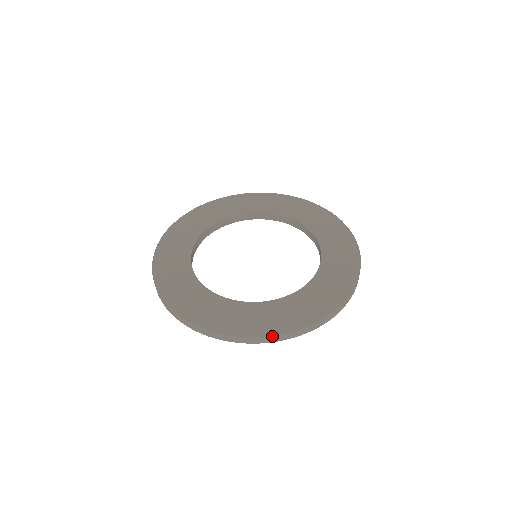
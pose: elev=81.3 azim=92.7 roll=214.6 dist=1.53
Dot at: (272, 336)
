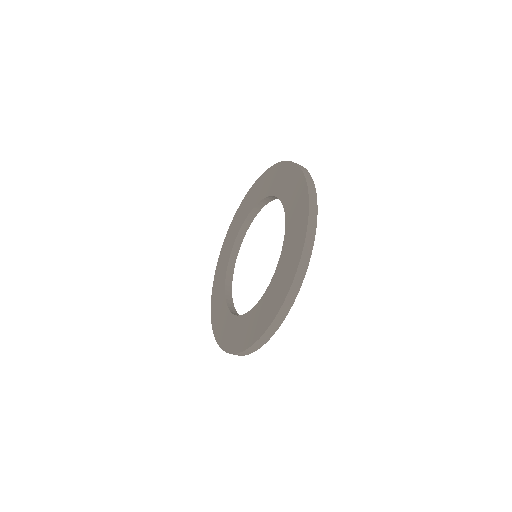
Dot at: (247, 350)
